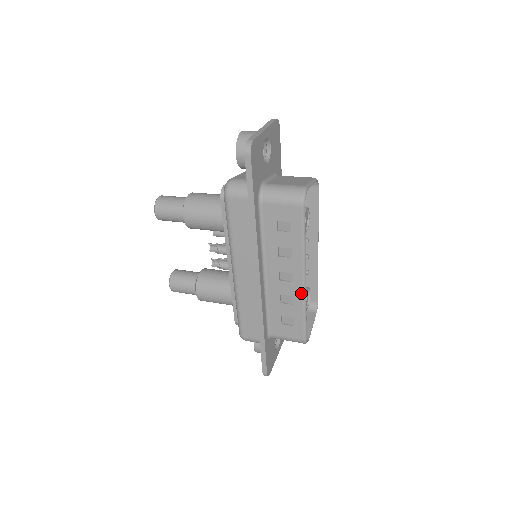
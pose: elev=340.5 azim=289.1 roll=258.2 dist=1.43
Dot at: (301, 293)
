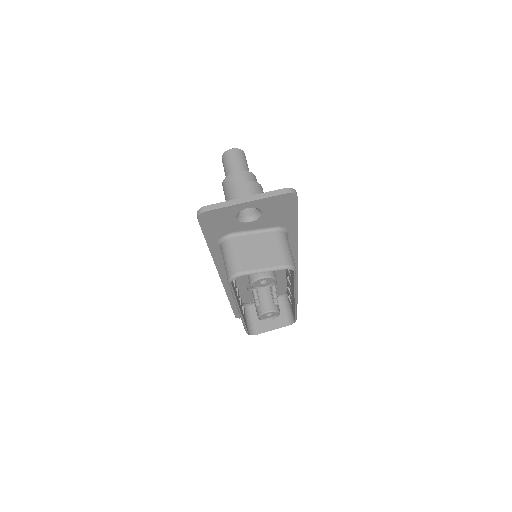
Dot at: occluded
